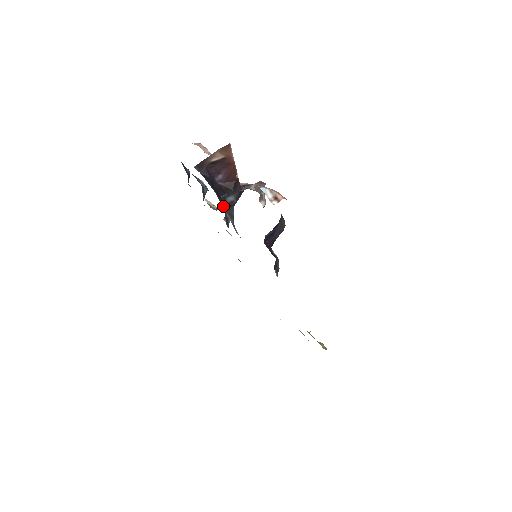
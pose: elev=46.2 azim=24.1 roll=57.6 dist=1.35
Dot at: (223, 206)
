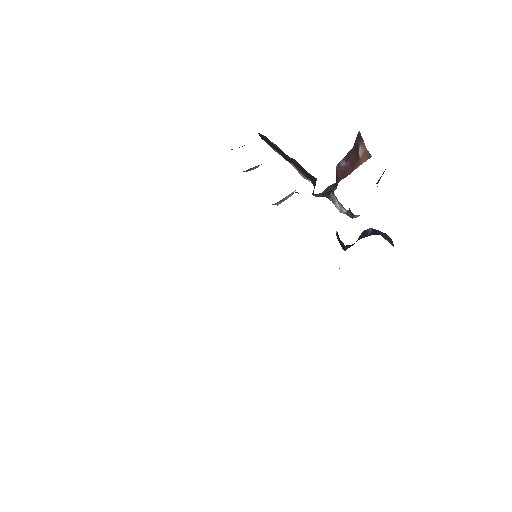
Dot at: occluded
